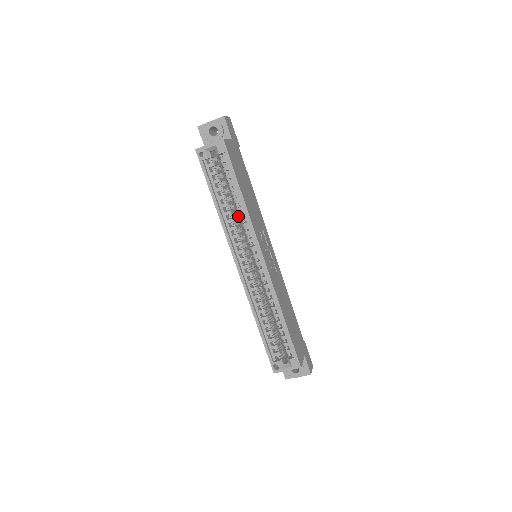
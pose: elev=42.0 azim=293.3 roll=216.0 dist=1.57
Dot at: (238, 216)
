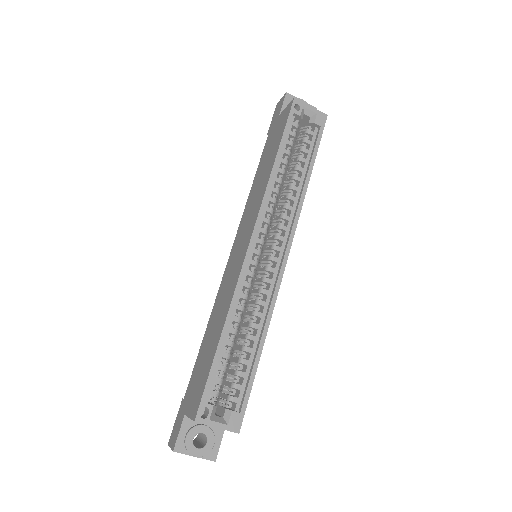
Dot at: occluded
